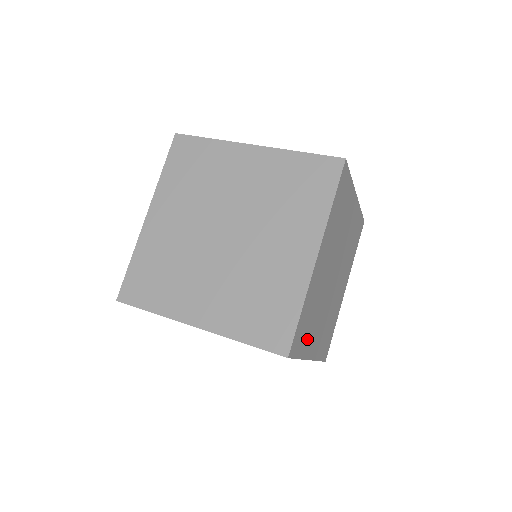
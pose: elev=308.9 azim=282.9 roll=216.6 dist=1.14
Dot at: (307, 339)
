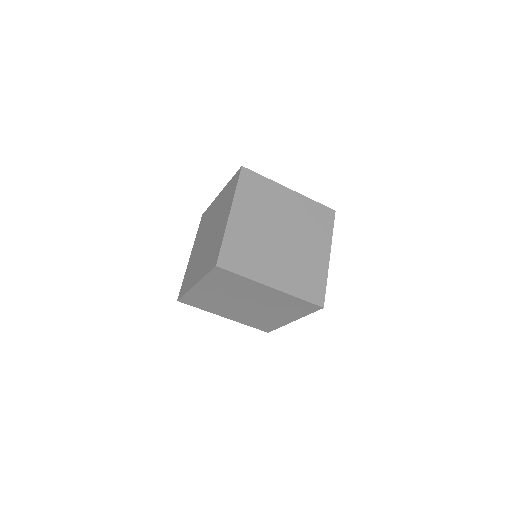
Dot at: (246, 197)
